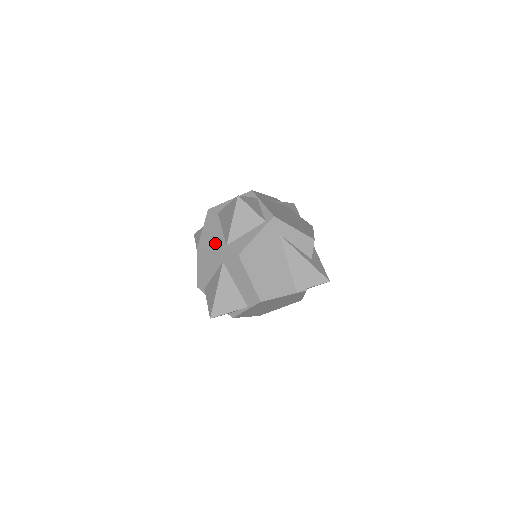
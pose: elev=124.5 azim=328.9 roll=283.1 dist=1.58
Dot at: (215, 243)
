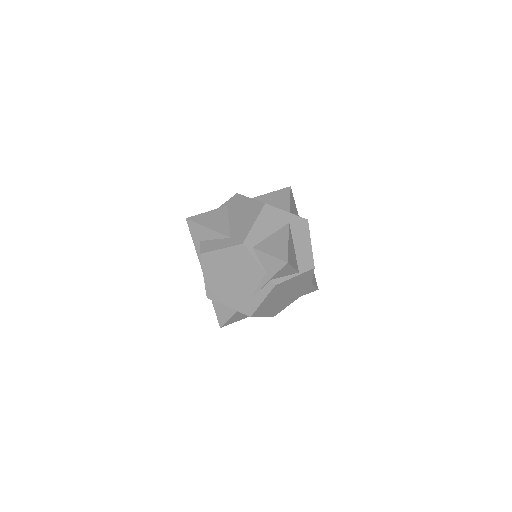
Dot at: occluded
